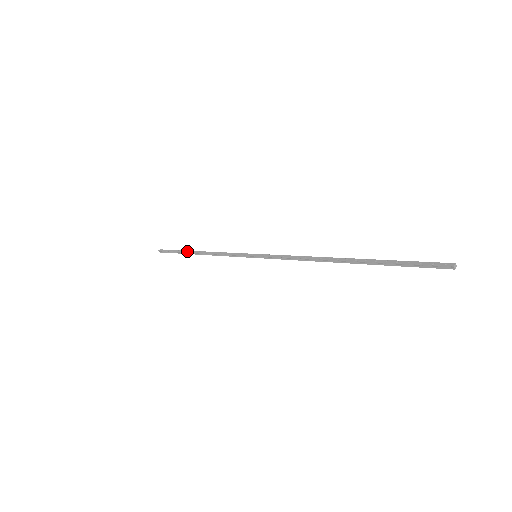
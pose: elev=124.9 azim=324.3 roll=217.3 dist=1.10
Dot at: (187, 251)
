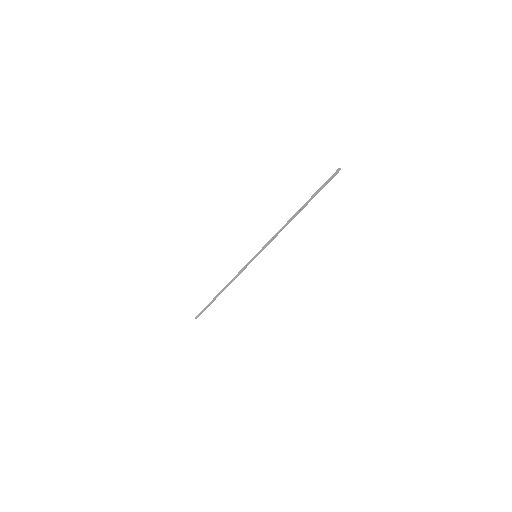
Dot at: (215, 297)
